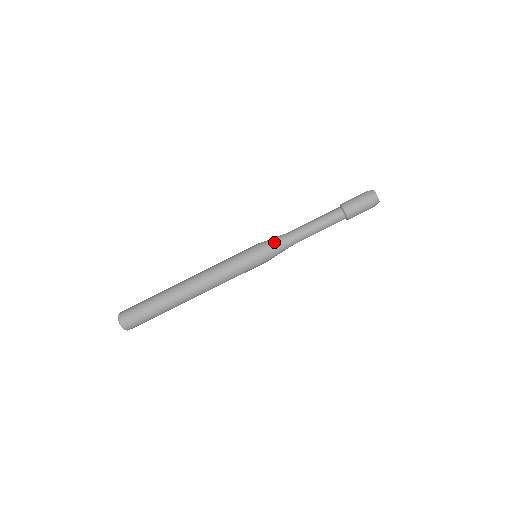
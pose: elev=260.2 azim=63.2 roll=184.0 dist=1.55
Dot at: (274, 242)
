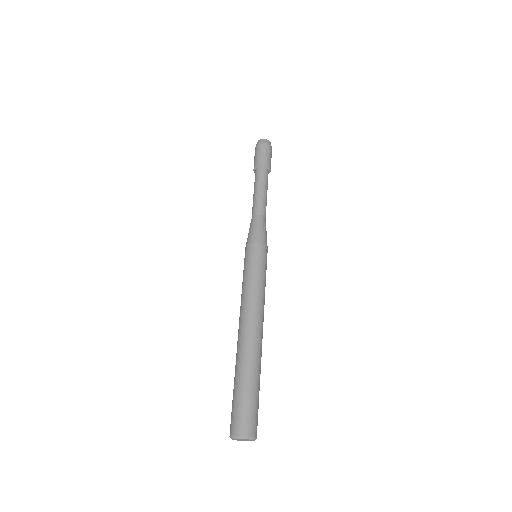
Dot at: (248, 233)
